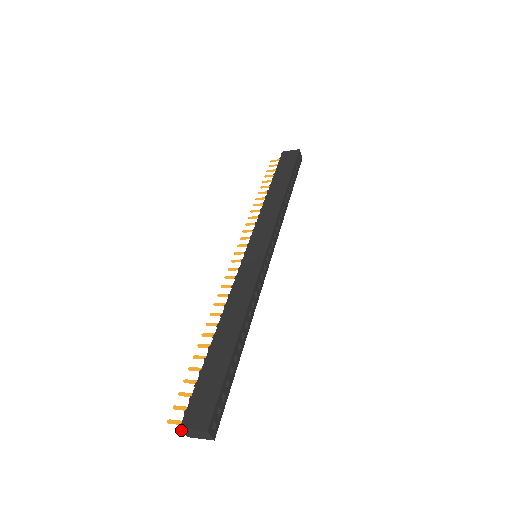
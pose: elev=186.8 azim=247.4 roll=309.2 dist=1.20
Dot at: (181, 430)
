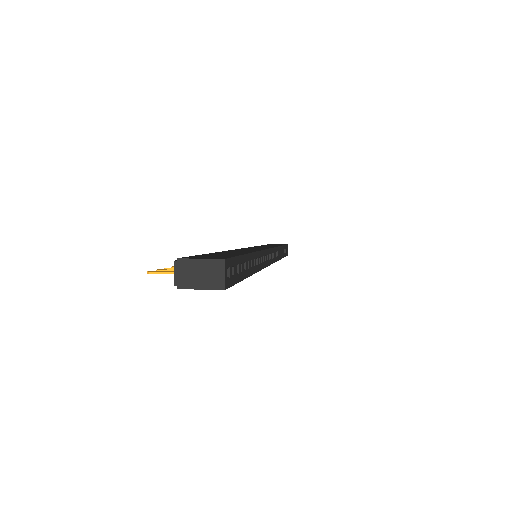
Dot at: (176, 265)
